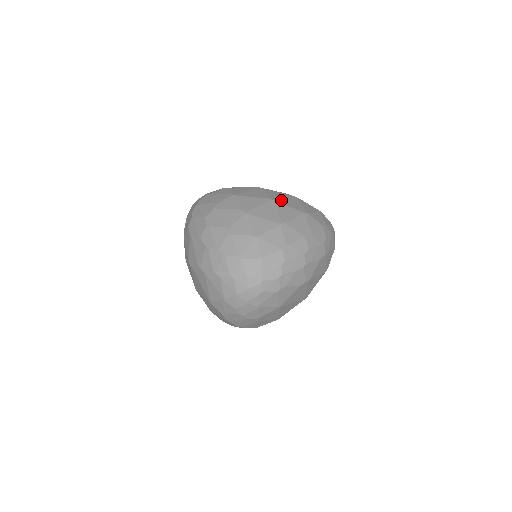
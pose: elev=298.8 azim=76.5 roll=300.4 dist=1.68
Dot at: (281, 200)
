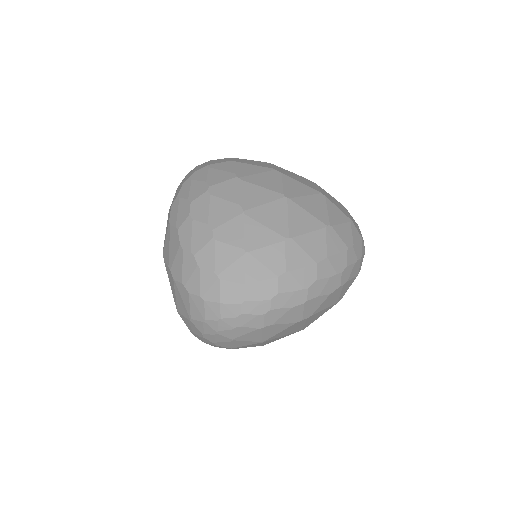
Dot at: (299, 199)
